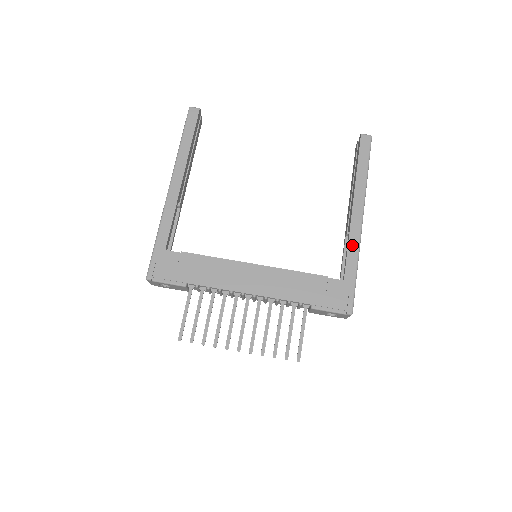
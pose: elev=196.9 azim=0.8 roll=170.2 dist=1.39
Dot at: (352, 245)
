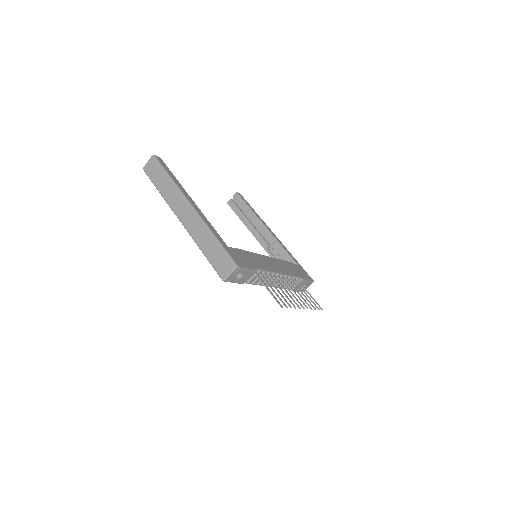
Dot at: (284, 247)
